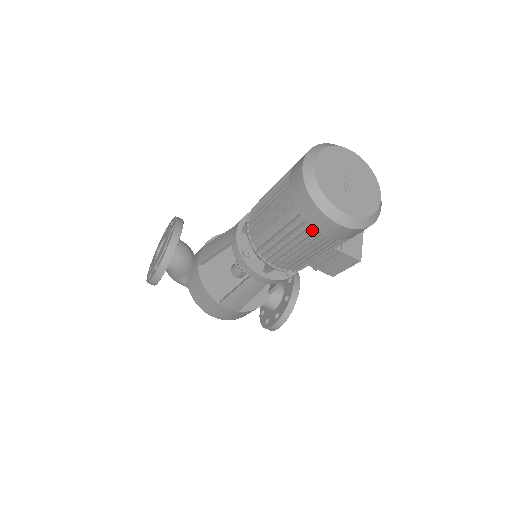
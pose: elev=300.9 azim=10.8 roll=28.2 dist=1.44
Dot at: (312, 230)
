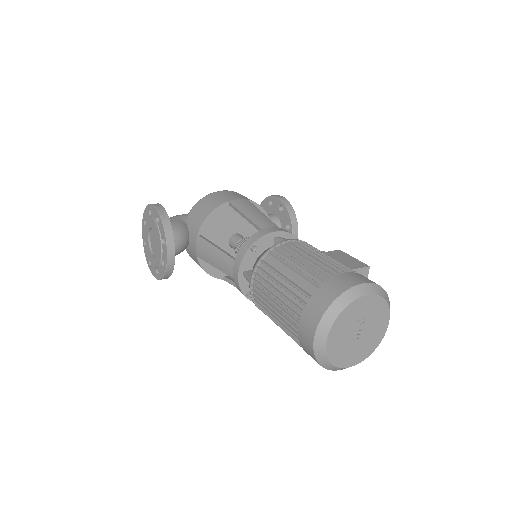
Dot at: occluded
